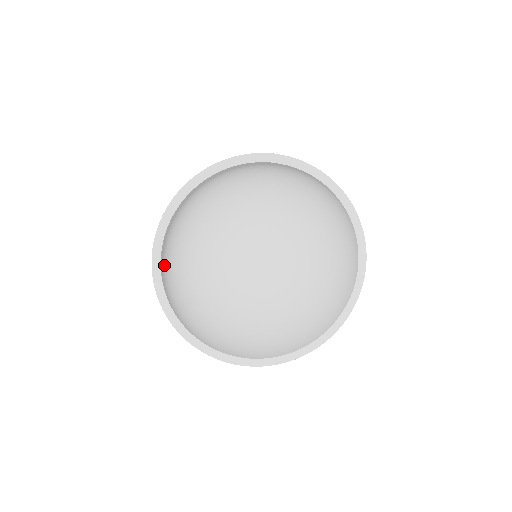
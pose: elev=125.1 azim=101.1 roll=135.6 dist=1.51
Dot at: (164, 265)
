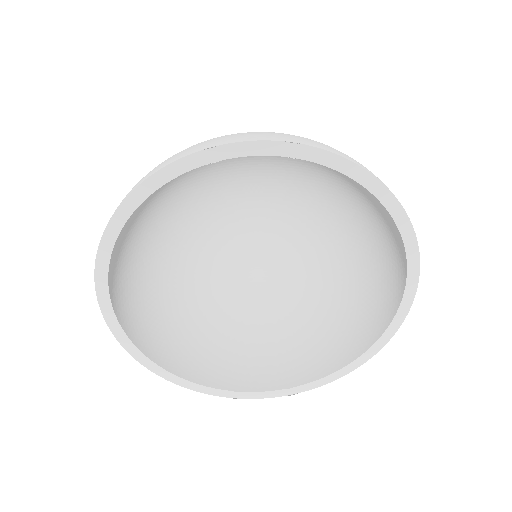
Dot at: (118, 276)
